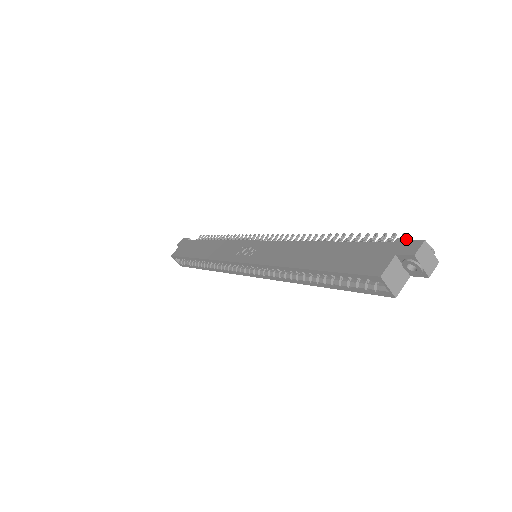
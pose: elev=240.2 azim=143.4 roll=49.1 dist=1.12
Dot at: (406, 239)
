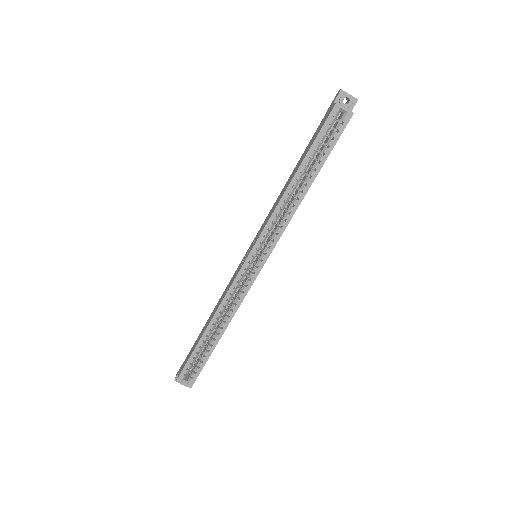
Dot at: (331, 103)
